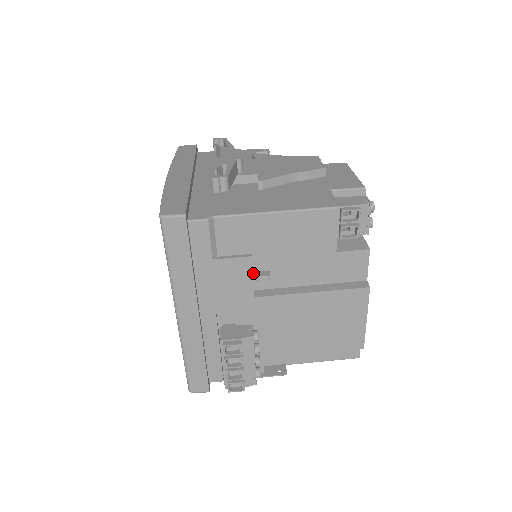
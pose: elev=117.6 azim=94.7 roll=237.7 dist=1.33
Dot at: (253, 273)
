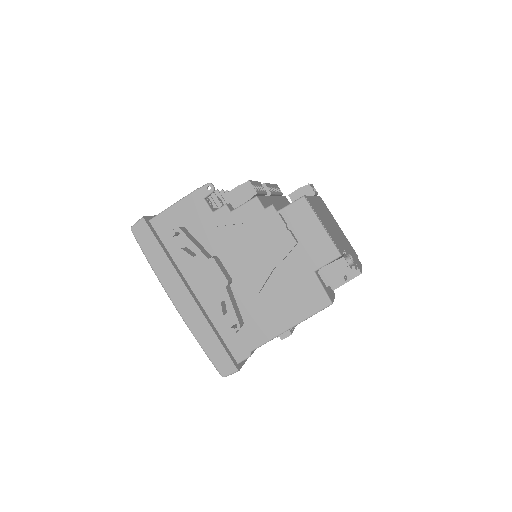
Dot at: occluded
